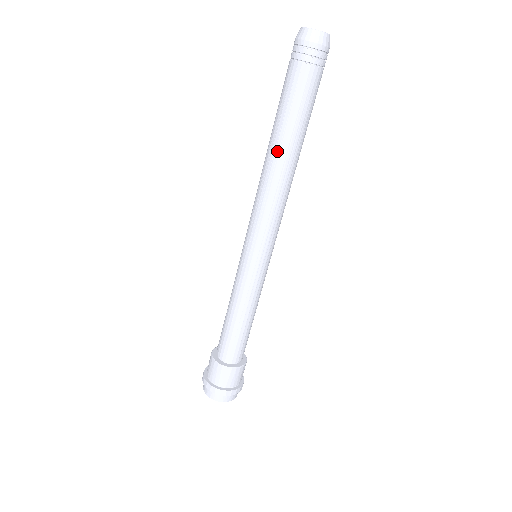
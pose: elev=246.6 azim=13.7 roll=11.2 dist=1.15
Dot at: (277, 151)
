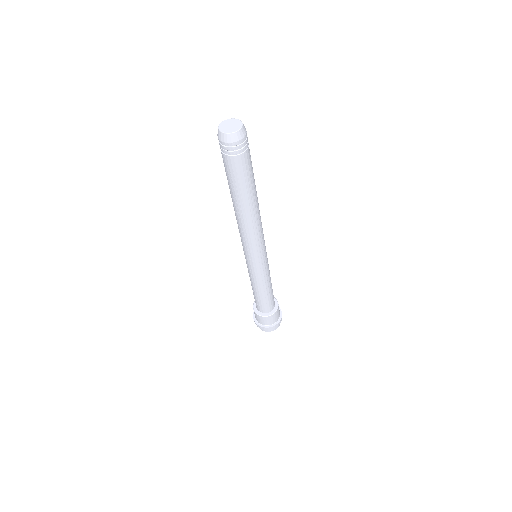
Dot at: (242, 208)
